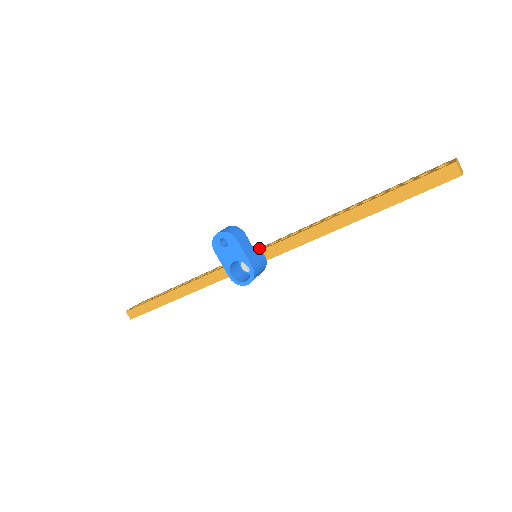
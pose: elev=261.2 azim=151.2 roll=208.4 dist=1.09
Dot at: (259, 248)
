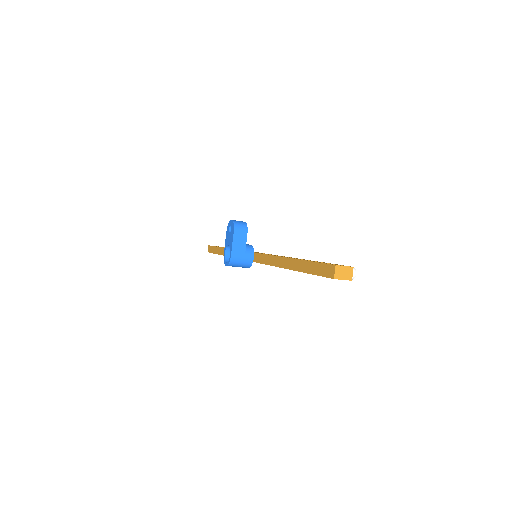
Dot at: occluded
